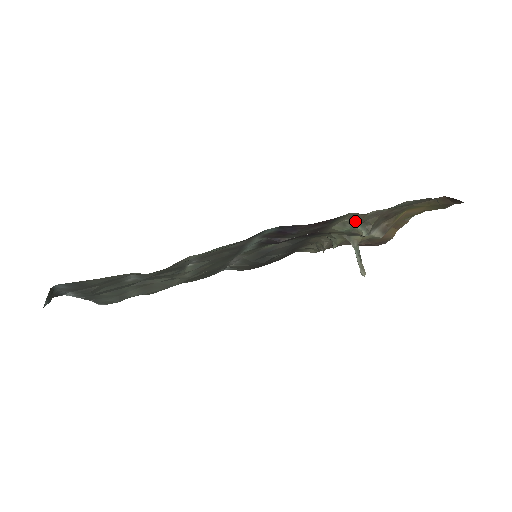
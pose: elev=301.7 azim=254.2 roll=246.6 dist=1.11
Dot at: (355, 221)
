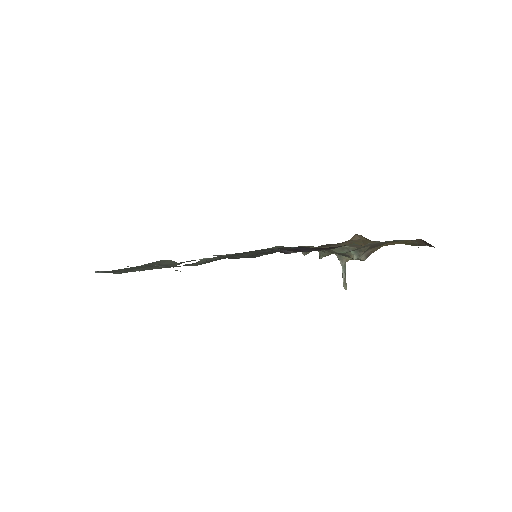
Dot at: (353, 248)
